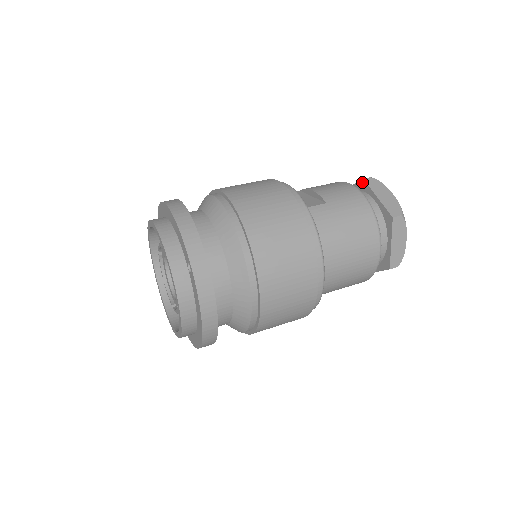
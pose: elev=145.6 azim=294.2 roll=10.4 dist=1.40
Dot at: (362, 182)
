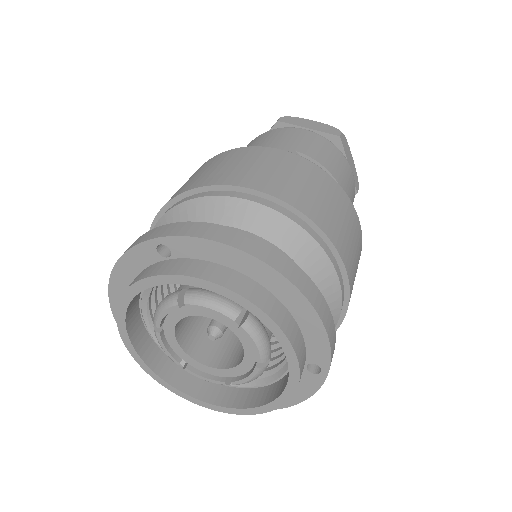
Dot at: (336, 138)
